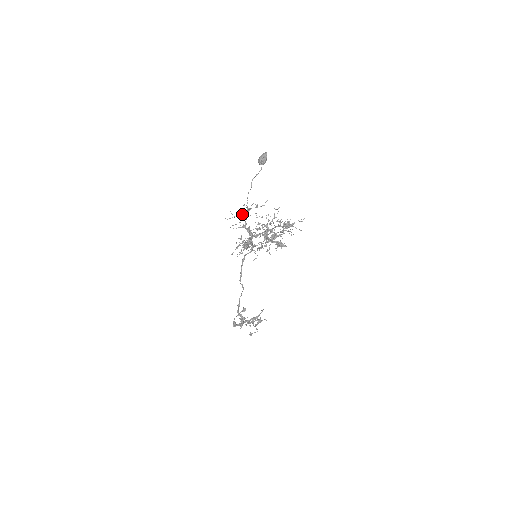
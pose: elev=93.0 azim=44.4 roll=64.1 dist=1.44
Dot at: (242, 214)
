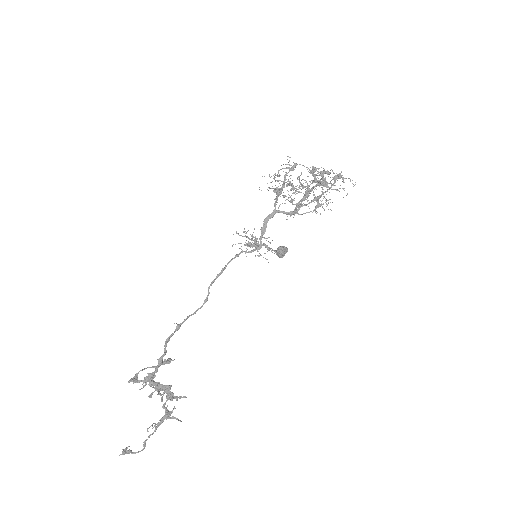
Dot at: (253, 240)
